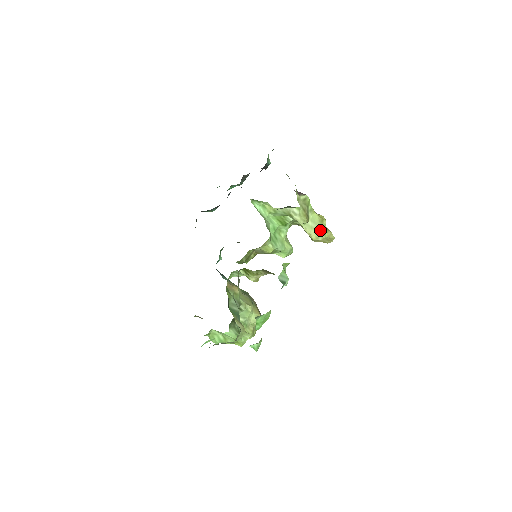
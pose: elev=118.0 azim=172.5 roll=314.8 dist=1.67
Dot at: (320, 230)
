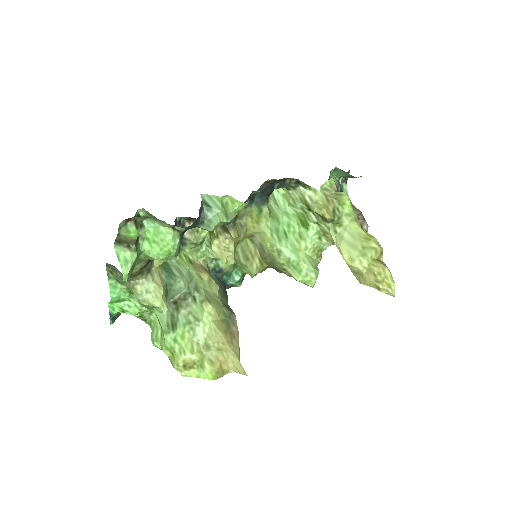
Dot at: (359, 249)
